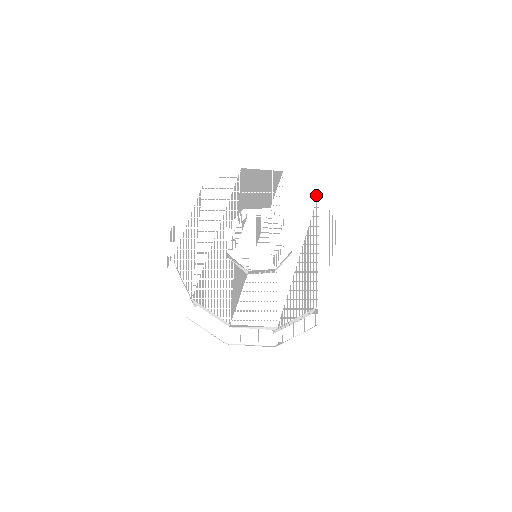
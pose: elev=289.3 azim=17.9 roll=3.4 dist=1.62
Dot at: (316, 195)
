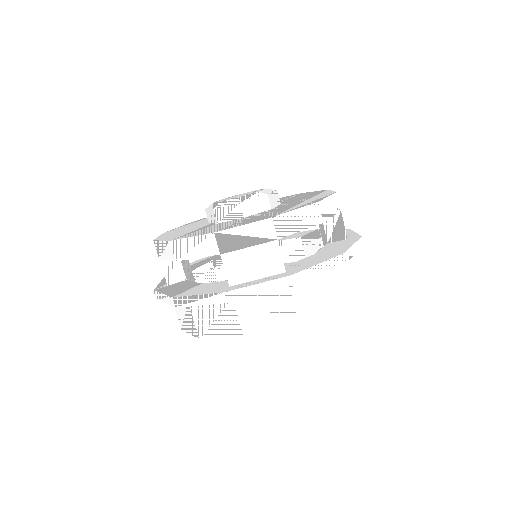
Dot at: occluded
